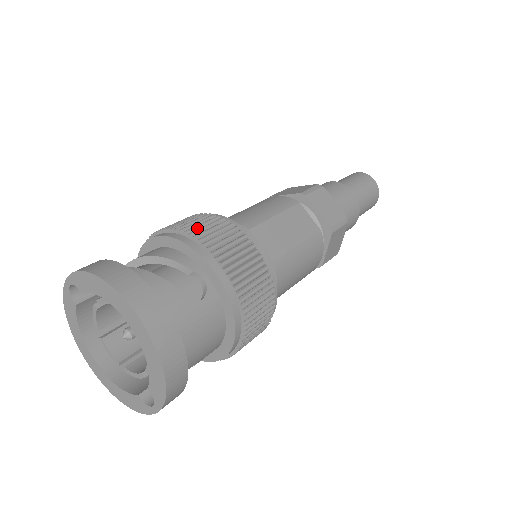
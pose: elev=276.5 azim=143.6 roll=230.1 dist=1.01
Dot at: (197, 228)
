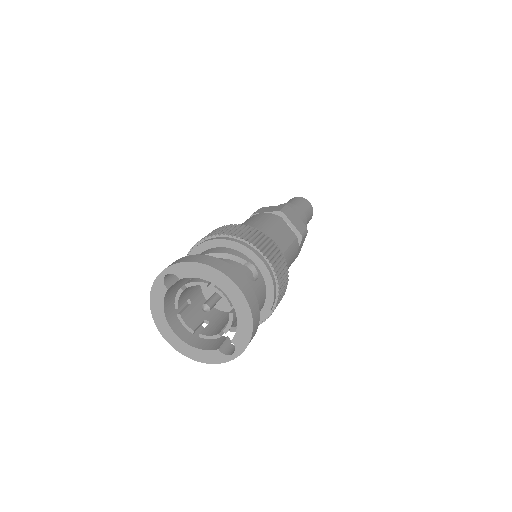
Dot at: (240, 233)
